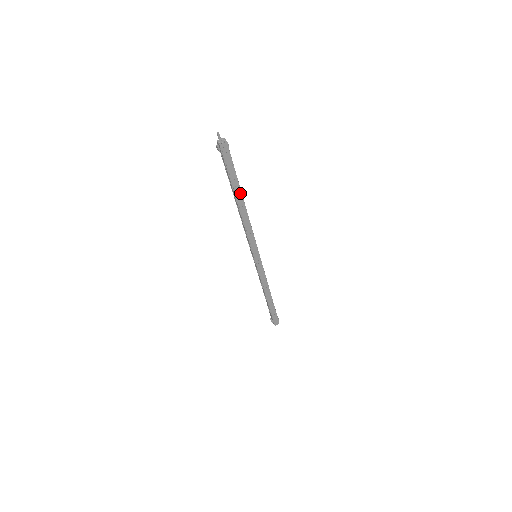
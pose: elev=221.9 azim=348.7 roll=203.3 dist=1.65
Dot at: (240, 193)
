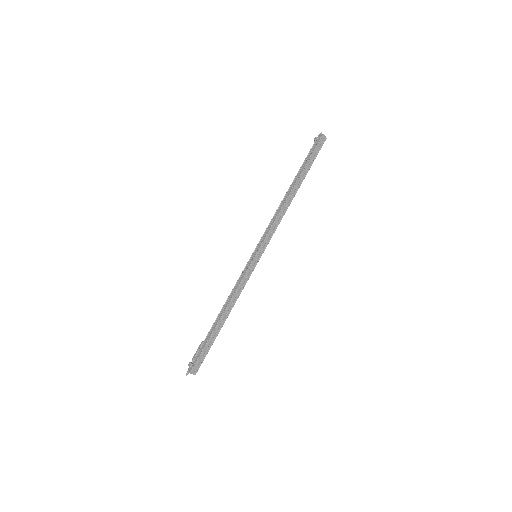
Dot at: (301, 182)
